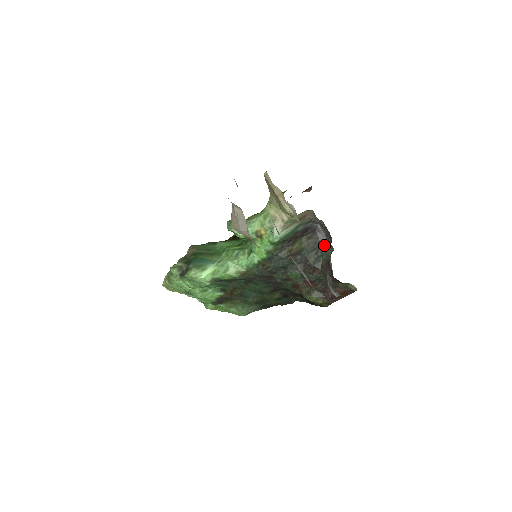
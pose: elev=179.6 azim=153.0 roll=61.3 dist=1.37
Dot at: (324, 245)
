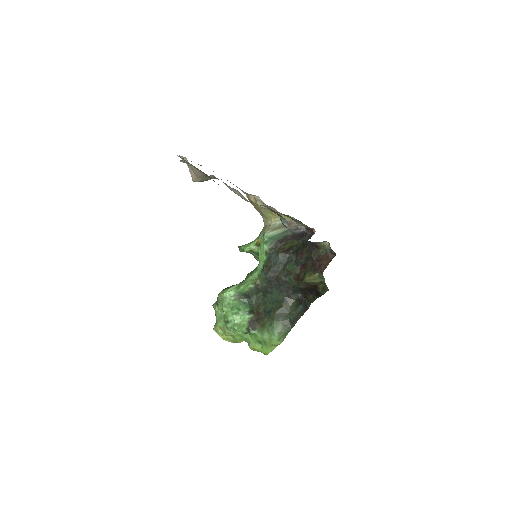
Dot at: occluded
